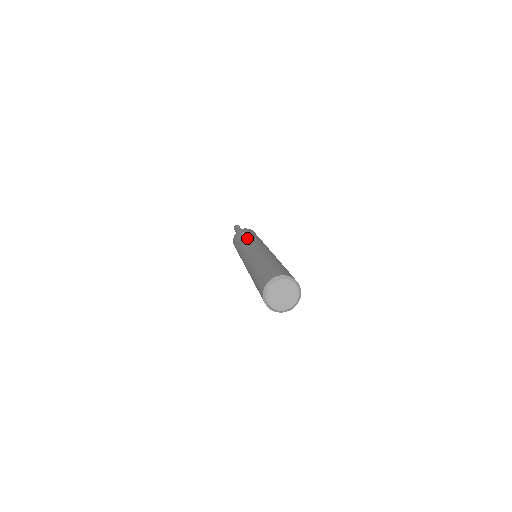
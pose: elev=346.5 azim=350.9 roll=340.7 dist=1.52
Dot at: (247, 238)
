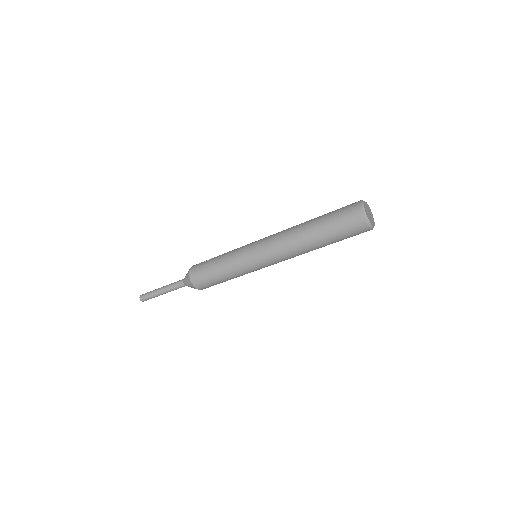
Dot at: (230, 251)
